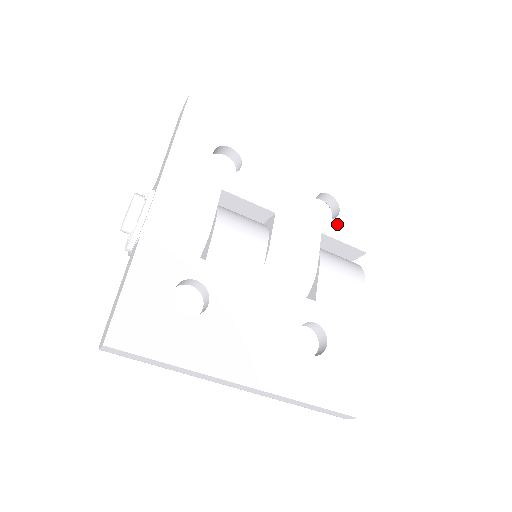
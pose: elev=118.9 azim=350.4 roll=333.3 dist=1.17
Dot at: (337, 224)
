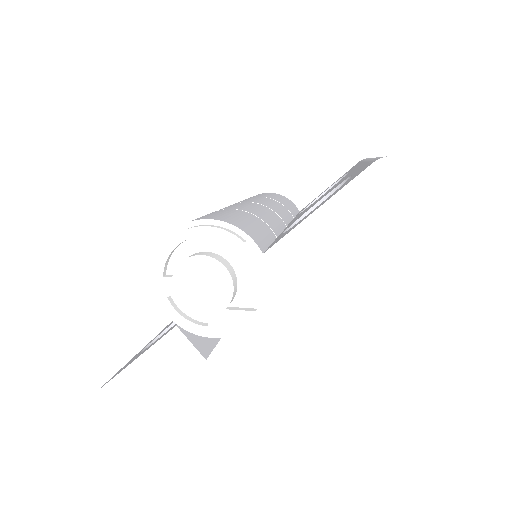
Dot at: occluded
